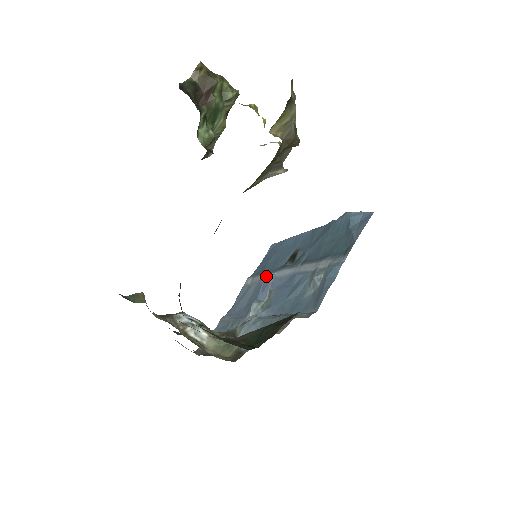
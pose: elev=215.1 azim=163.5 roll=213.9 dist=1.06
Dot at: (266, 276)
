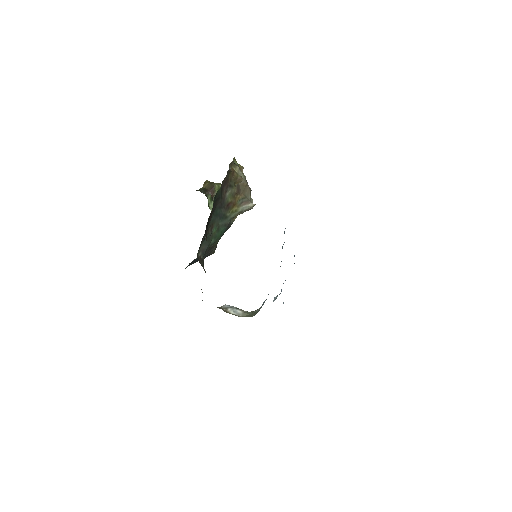
Dot at: occluded
